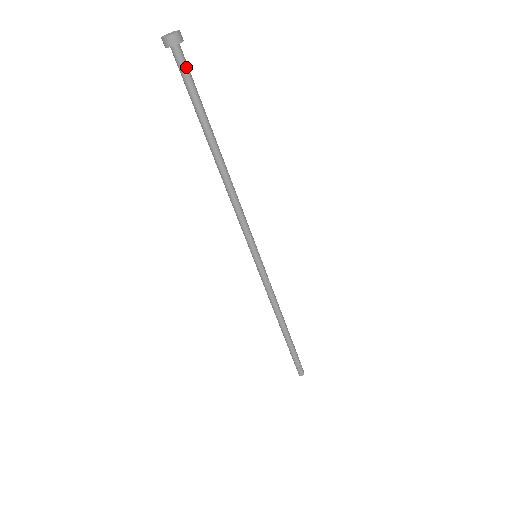
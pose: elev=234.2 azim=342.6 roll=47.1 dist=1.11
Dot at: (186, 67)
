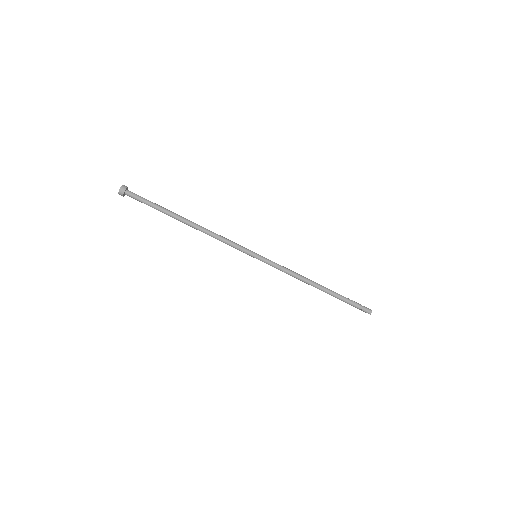
Dot at: (136, 198)
